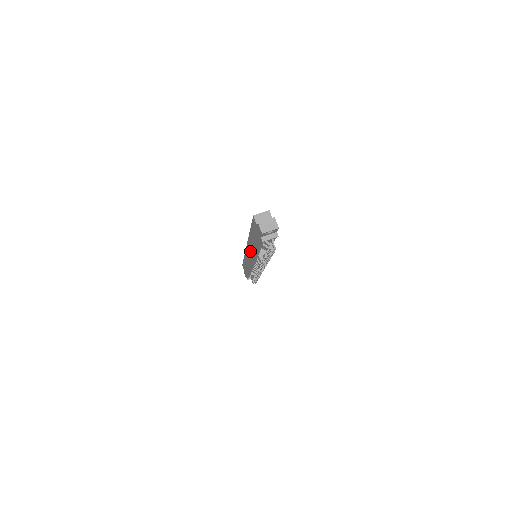
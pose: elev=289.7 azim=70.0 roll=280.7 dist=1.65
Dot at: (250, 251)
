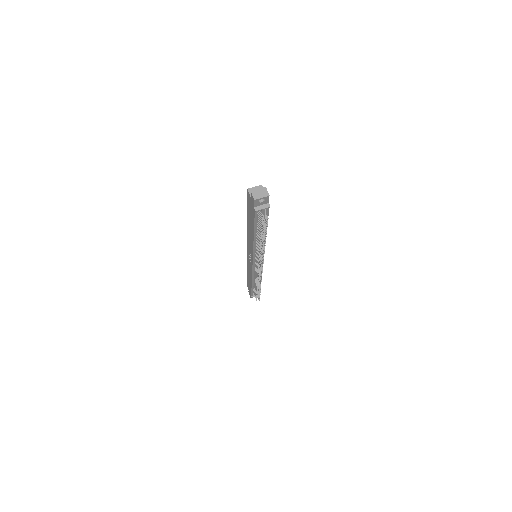
Dot at: (249, 246)
